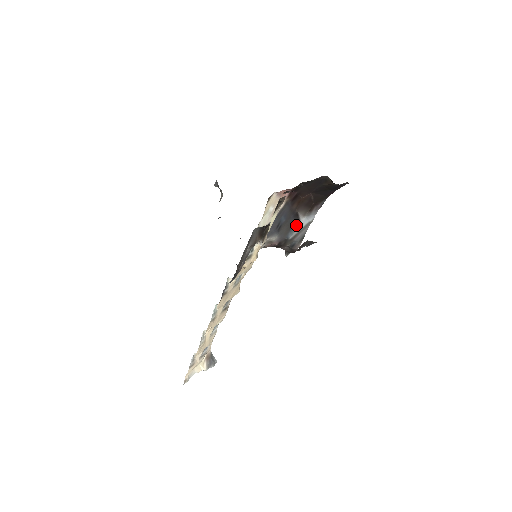
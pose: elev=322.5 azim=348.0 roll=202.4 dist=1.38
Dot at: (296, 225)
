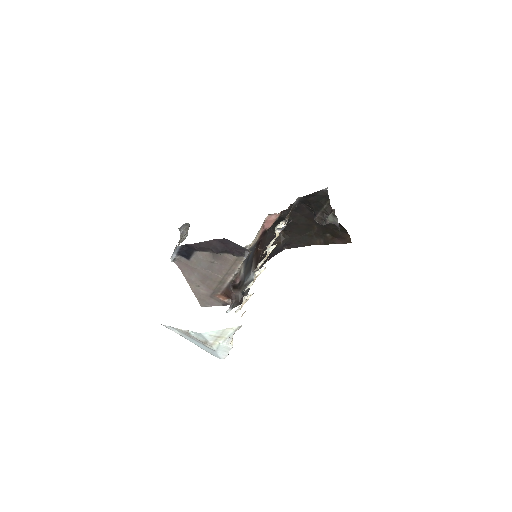
Dot at: (249, 274)
